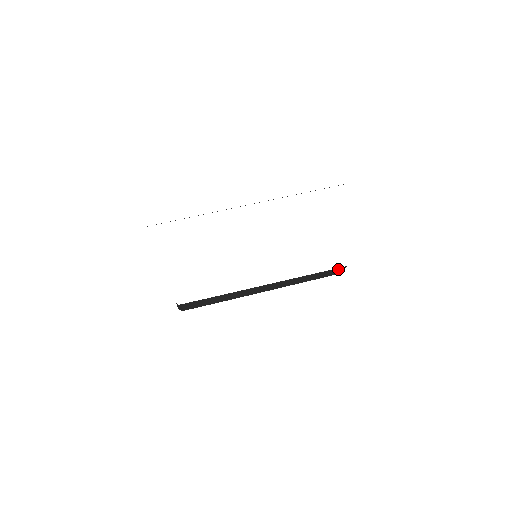
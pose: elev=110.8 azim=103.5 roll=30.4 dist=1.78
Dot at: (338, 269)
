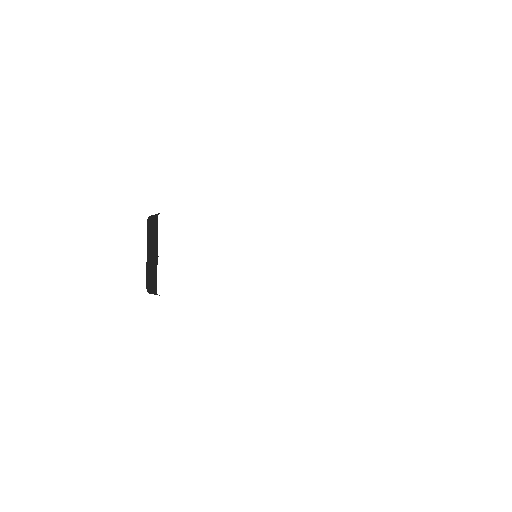
Dot at: occluded
